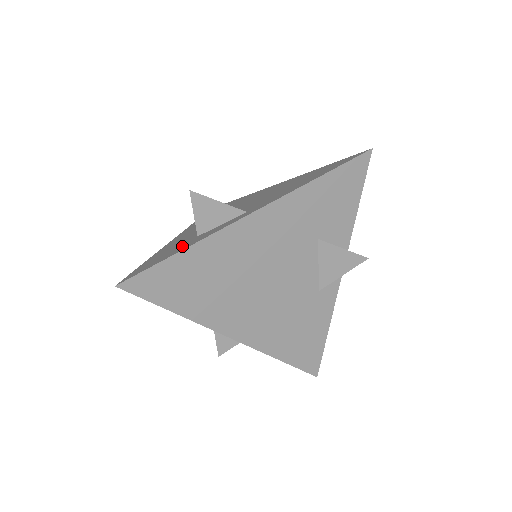
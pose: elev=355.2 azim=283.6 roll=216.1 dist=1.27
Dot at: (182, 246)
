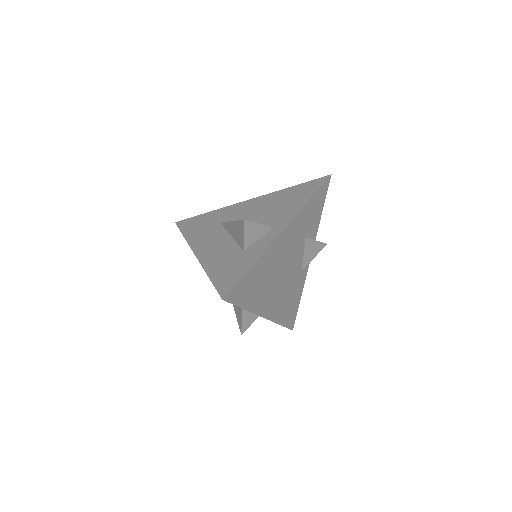
Dot at: (243, 261)
